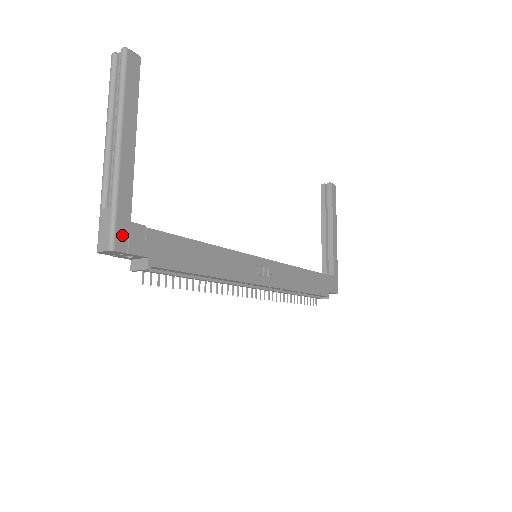
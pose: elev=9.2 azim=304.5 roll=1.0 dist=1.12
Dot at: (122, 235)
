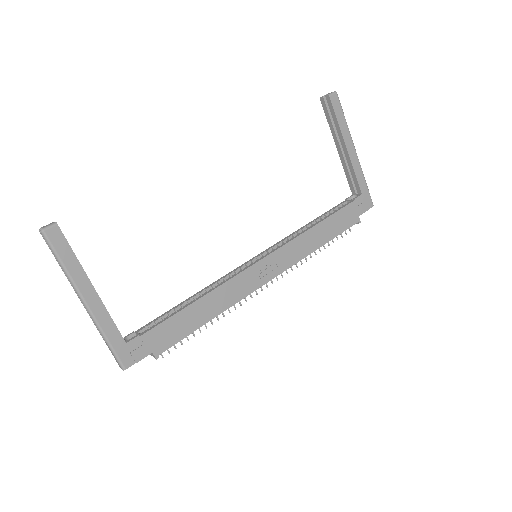
Dot at: (125, 356)
